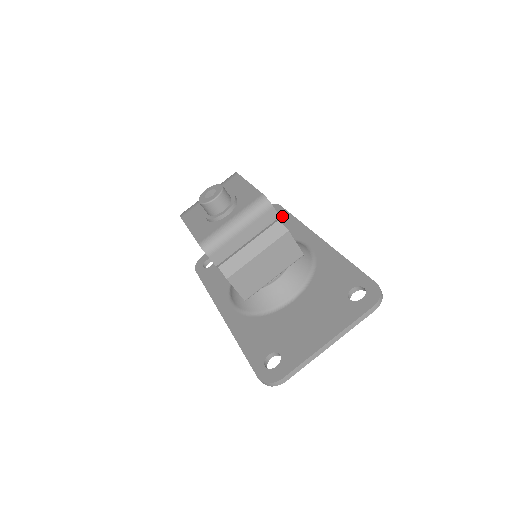
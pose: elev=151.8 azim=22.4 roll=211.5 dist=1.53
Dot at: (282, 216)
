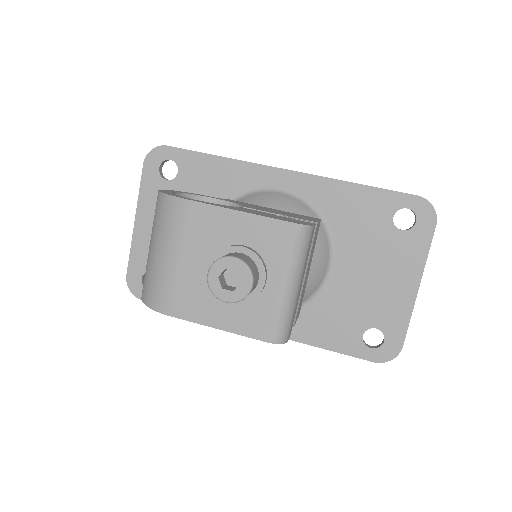
Dot at: (191, 162)
